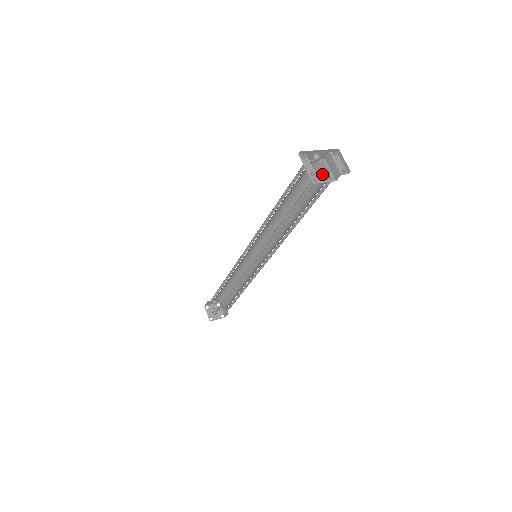
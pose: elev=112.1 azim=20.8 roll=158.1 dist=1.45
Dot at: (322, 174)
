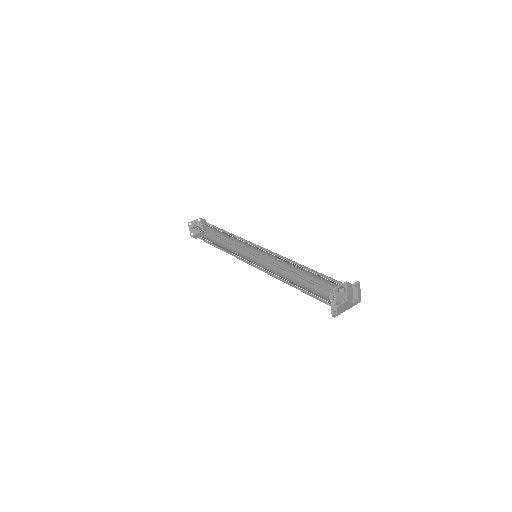
Dot at: (339, 287)
